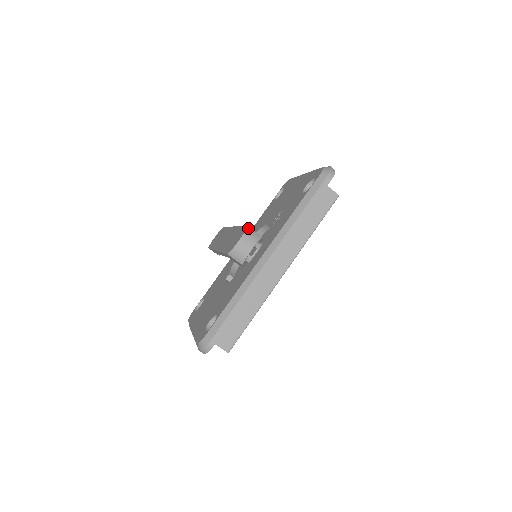
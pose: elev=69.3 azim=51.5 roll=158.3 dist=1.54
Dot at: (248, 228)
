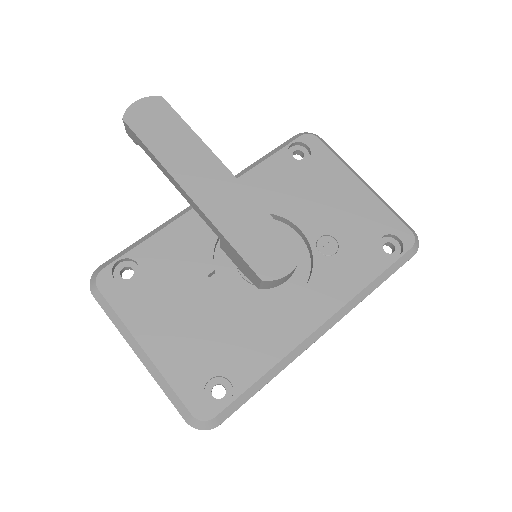
Dot at: occluded
